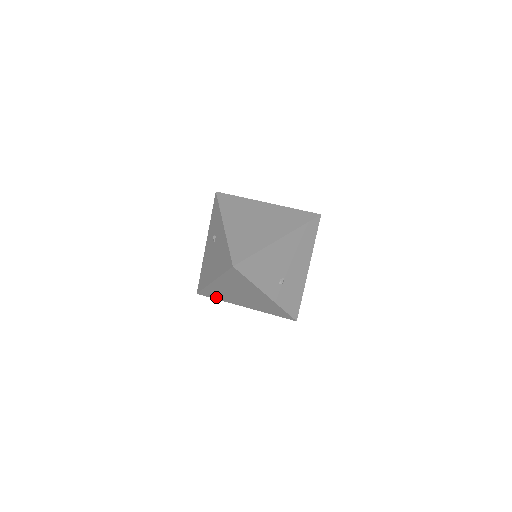
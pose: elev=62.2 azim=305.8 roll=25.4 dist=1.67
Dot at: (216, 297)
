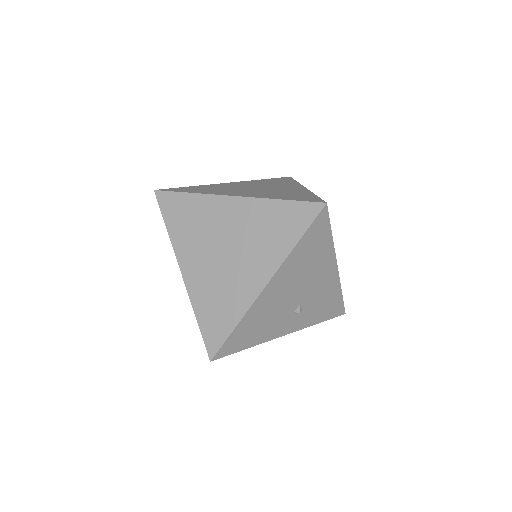
Dot at: occluded
